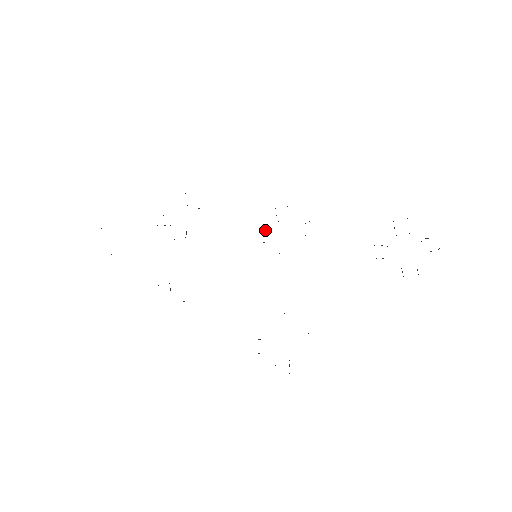
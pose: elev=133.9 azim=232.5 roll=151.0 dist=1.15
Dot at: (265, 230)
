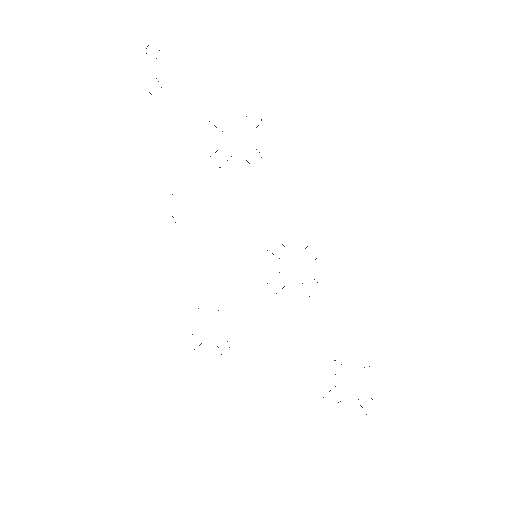
Dot at: occluded
